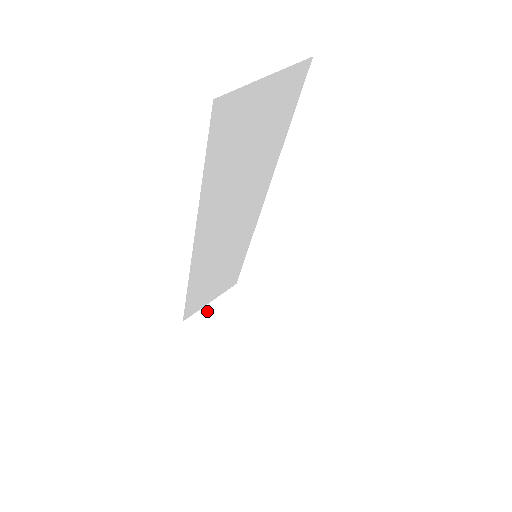
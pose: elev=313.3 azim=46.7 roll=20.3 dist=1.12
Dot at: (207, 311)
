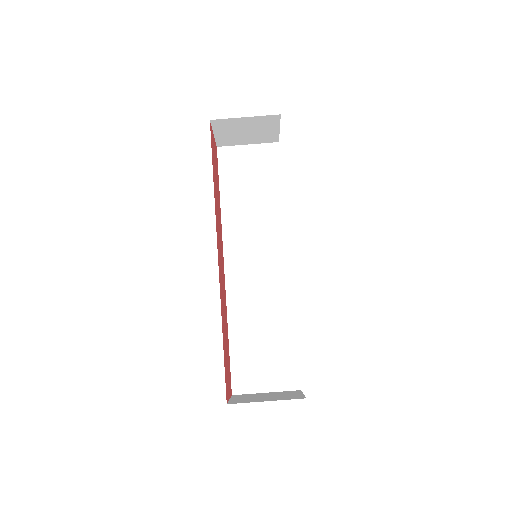
Dot at: (236, 121)
